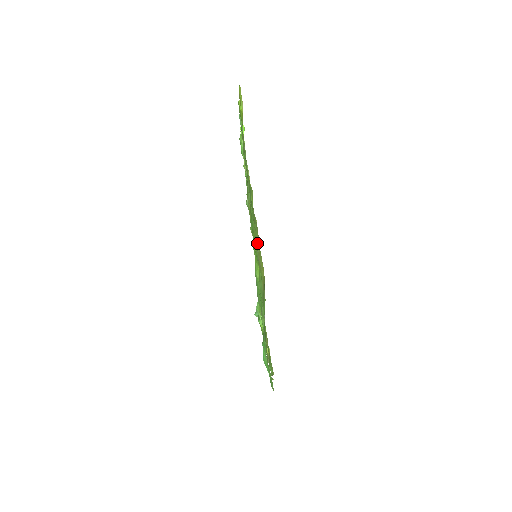
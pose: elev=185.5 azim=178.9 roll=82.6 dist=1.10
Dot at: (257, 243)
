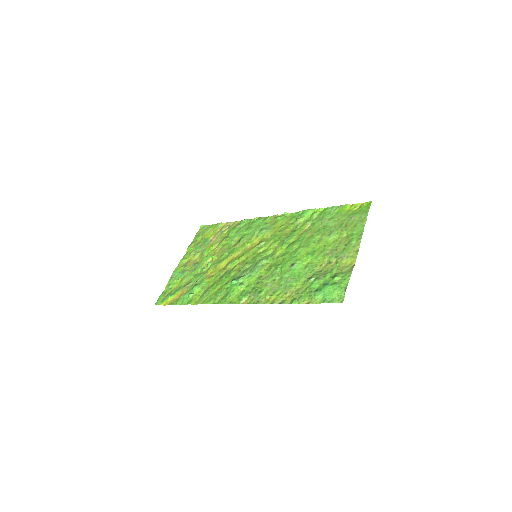
Dot at: (348, 252)
